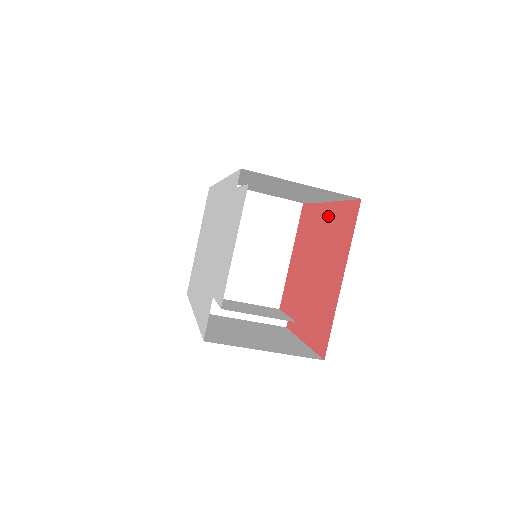
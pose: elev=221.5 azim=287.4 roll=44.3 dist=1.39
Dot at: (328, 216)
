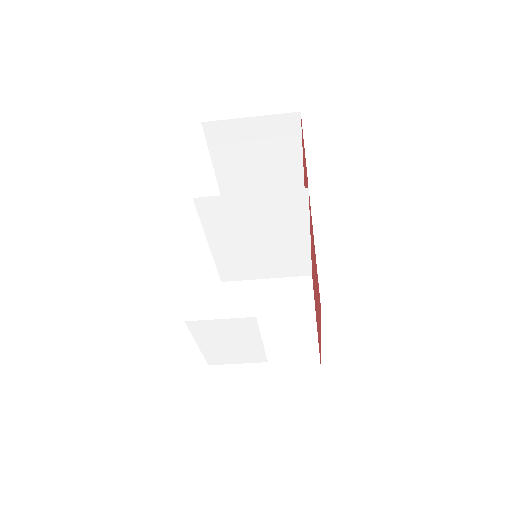
Dot at: (313, 244)
